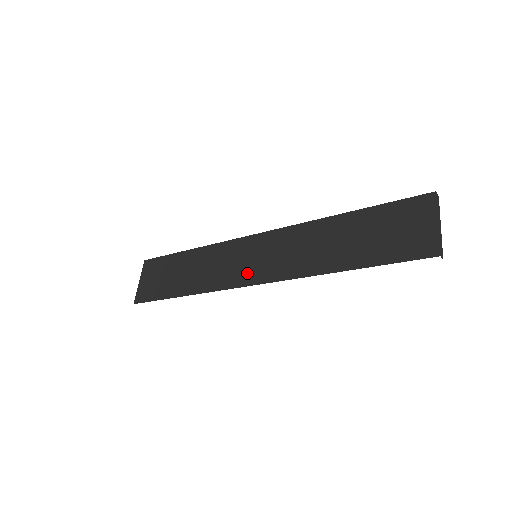
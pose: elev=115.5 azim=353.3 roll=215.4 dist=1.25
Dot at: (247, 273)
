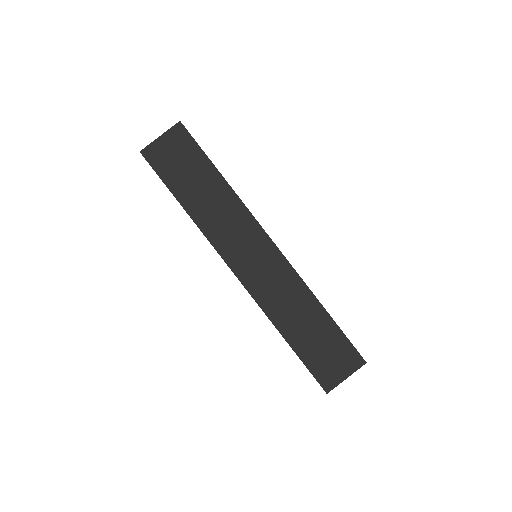
Dot at: (240, 260)
